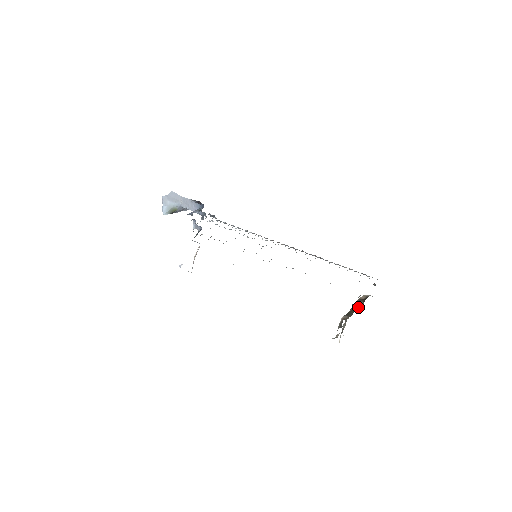
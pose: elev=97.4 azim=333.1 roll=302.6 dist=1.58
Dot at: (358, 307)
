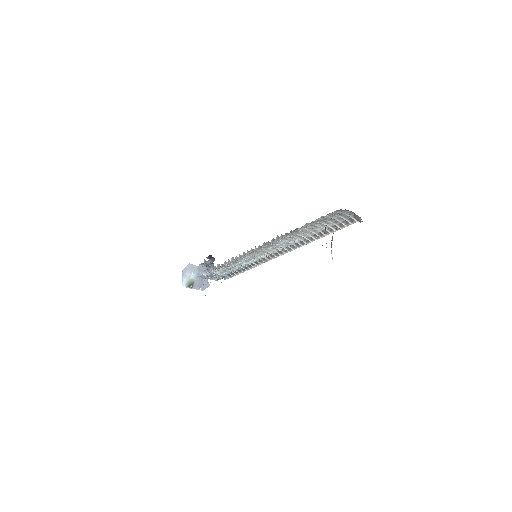
Dot at: occluded
